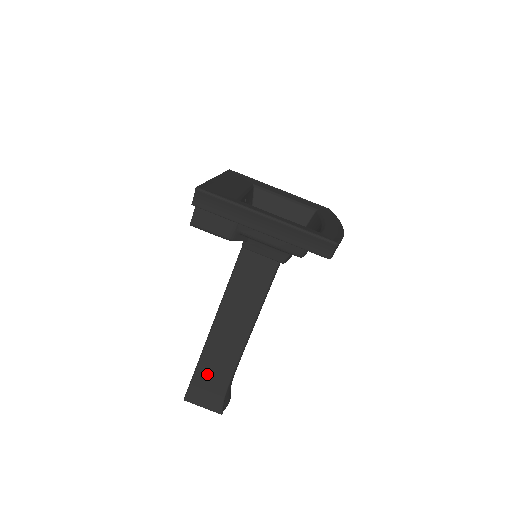
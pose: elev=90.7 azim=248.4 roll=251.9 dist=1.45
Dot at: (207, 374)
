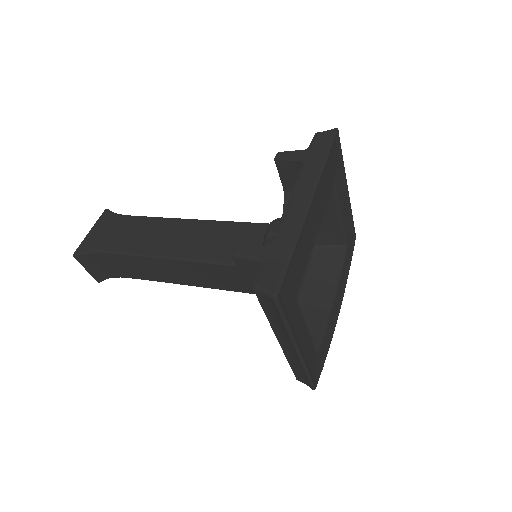
Dot at: (114, 262)
